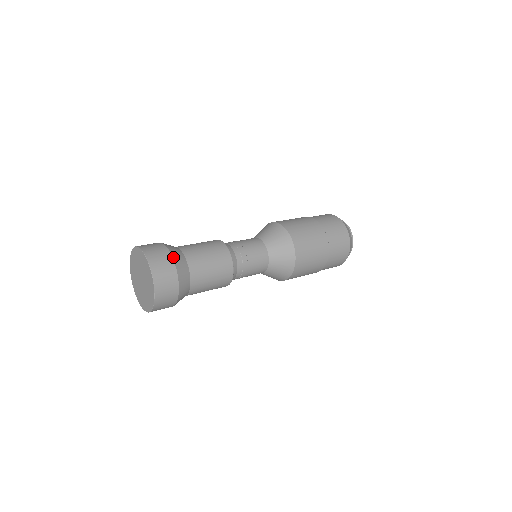
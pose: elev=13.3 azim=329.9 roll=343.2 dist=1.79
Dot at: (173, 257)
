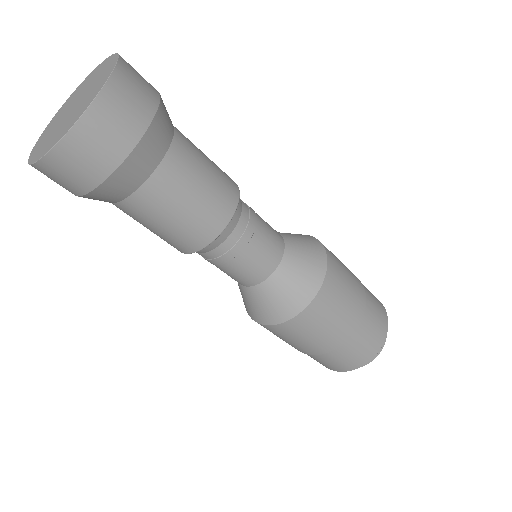
Dot at: occluded
